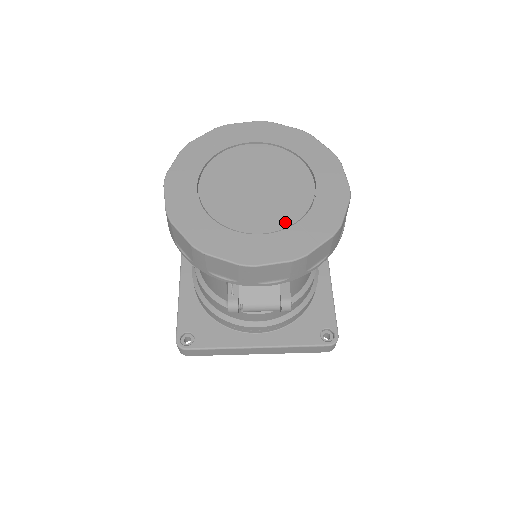
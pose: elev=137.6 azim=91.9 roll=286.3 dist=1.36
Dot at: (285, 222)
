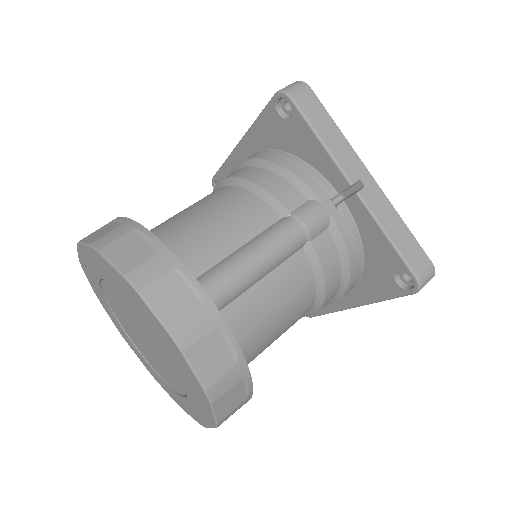
Dot at: (151, 364)
